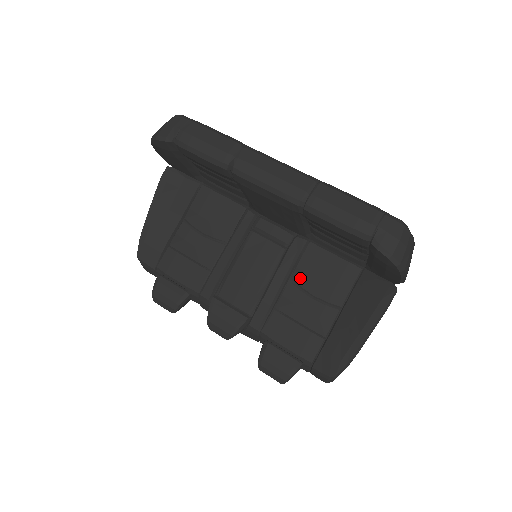
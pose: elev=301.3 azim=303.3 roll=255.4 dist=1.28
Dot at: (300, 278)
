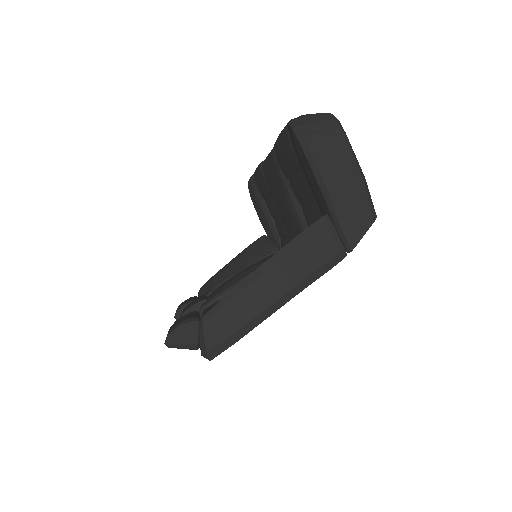
Dot at: occluded
